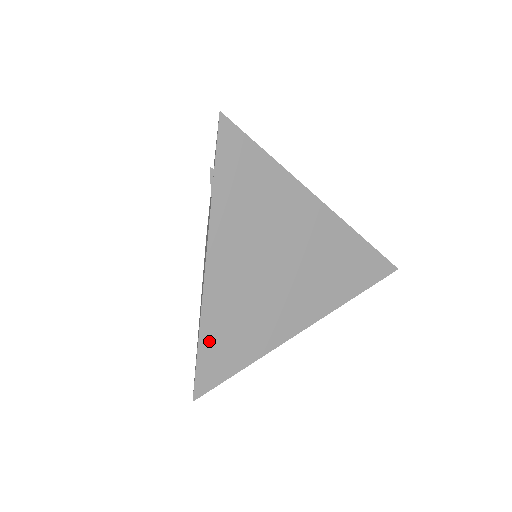
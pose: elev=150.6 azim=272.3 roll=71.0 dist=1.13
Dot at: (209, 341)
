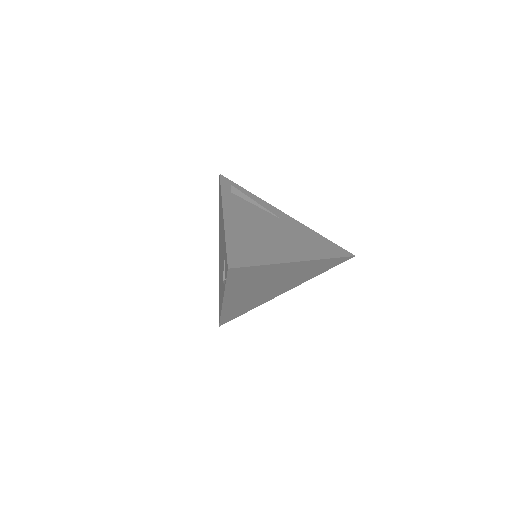
Dot at: (226, 315)
